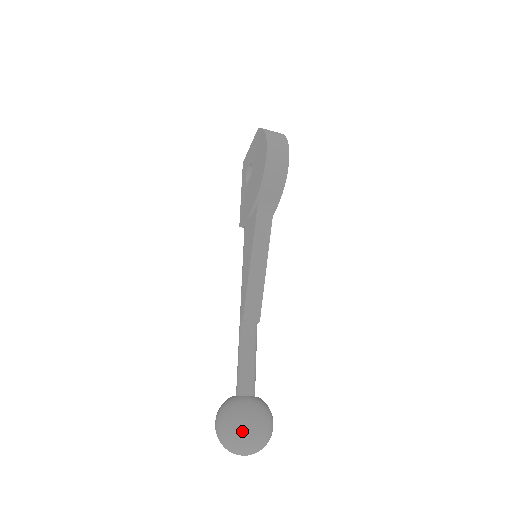
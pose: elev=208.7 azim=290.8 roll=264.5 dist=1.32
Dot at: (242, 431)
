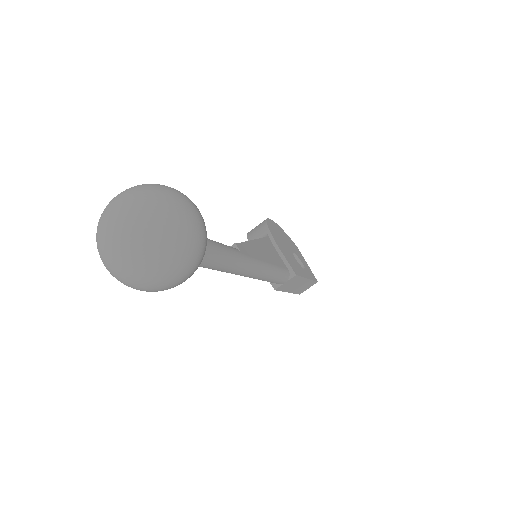
Dot at: occluded
